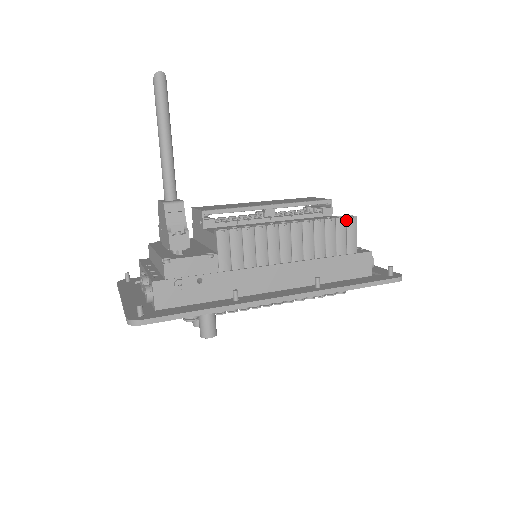
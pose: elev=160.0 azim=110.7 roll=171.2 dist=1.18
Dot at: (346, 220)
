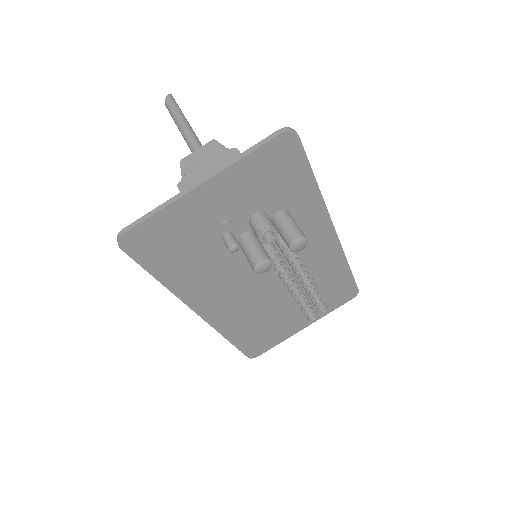
Dot at: occluded
